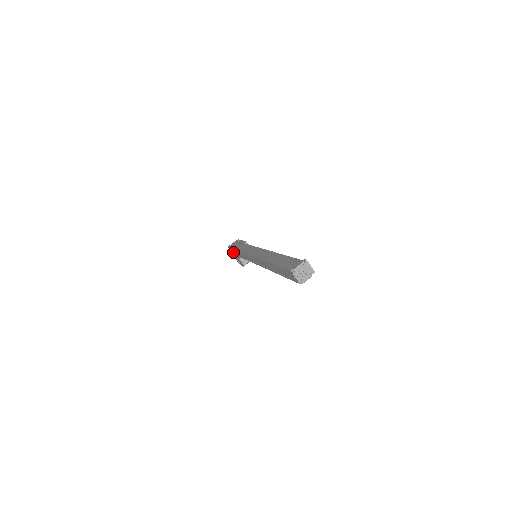
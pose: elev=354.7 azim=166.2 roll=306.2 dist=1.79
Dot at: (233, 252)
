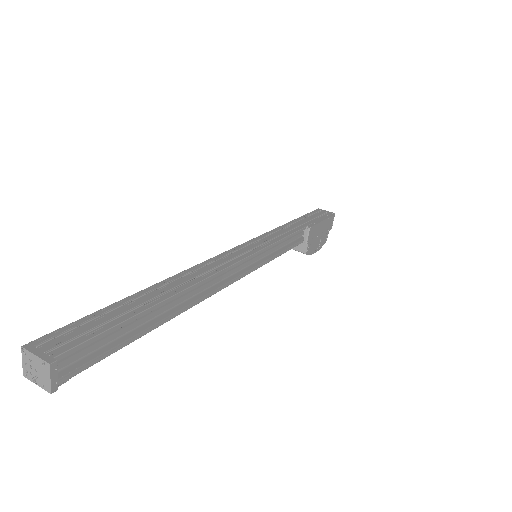
Dot at: occluded
